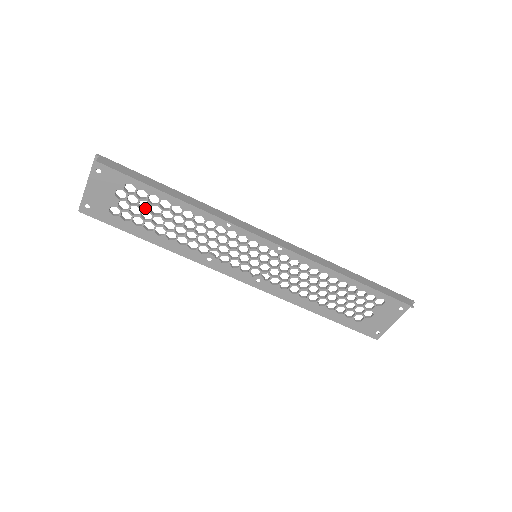
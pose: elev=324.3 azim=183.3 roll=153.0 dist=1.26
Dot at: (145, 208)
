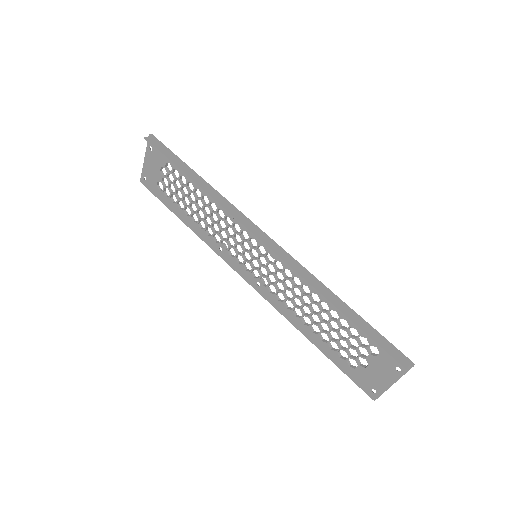
Dot at: (179, 188)
